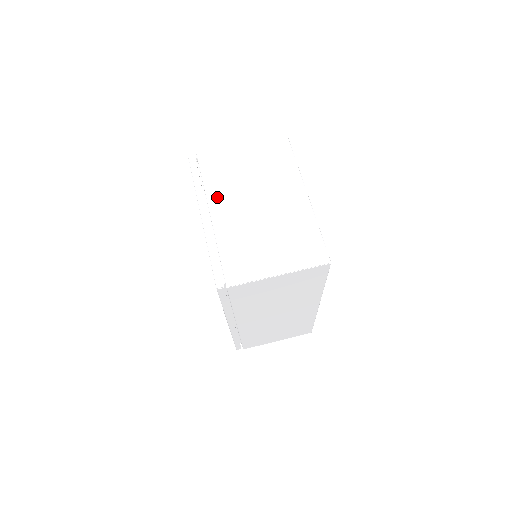
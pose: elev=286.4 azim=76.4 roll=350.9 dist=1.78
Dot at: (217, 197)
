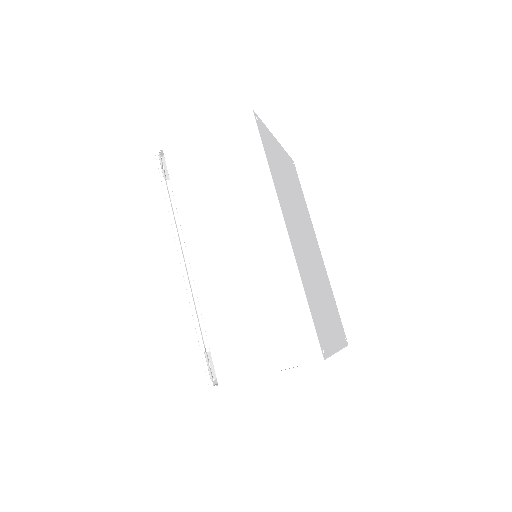
Dot at: occluded
